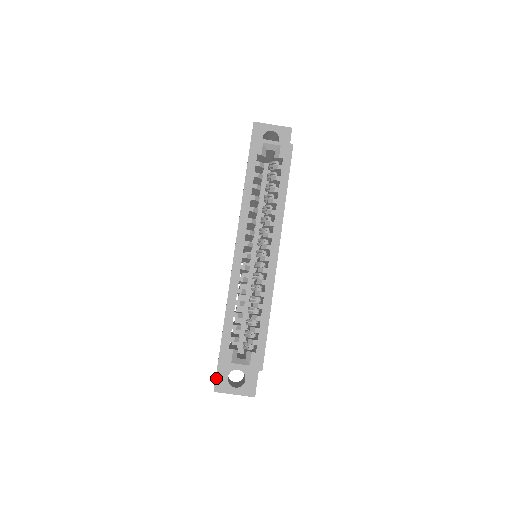
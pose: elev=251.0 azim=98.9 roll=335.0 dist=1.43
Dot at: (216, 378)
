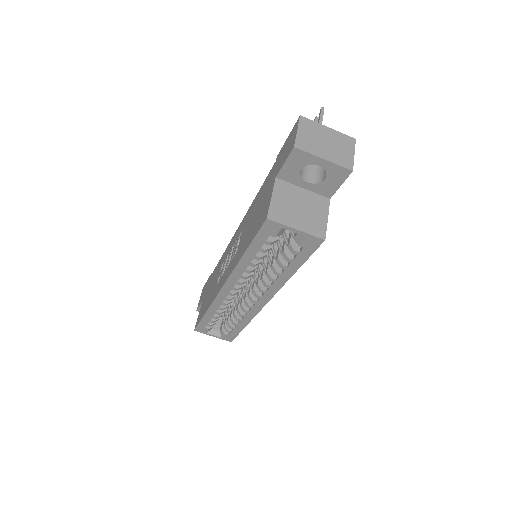
Dot at: (199, 307)
